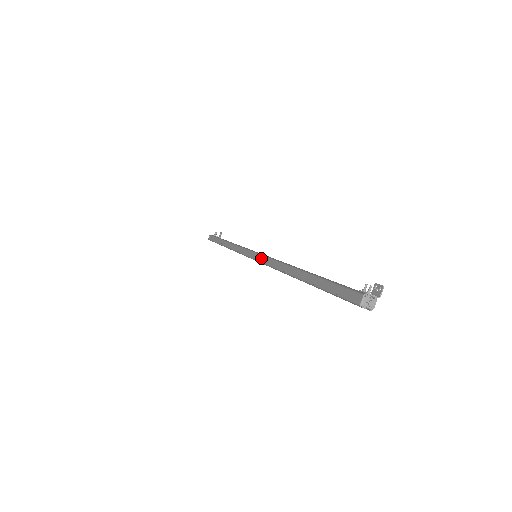
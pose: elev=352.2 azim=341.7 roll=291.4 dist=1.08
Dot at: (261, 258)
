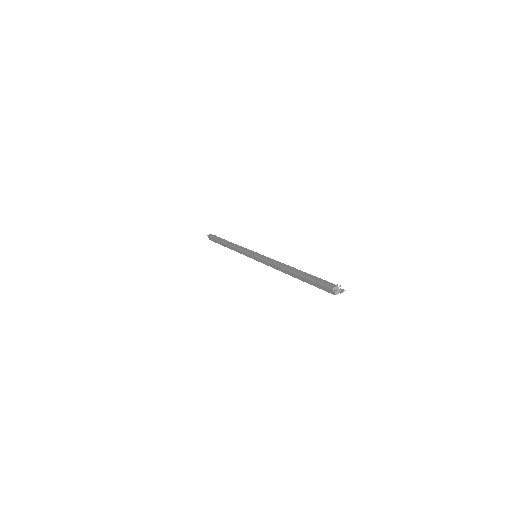
Dot at: (264, 257)
